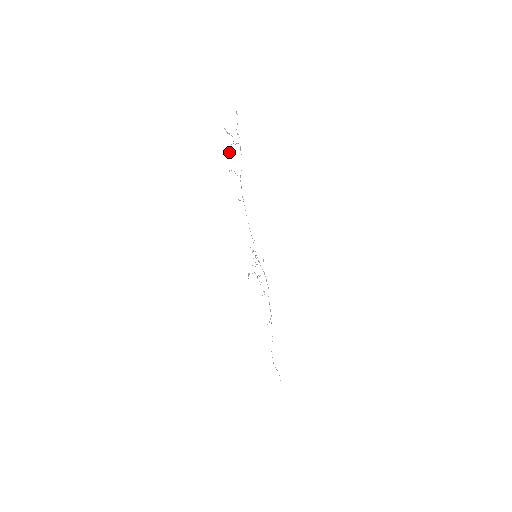
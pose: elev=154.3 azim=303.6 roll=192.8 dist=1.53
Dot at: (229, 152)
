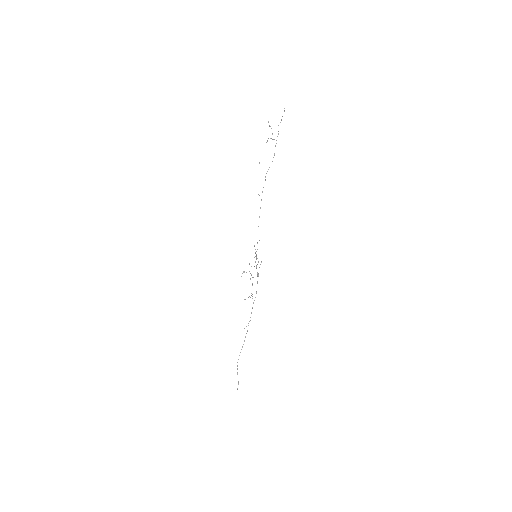
Dot at: occluded
